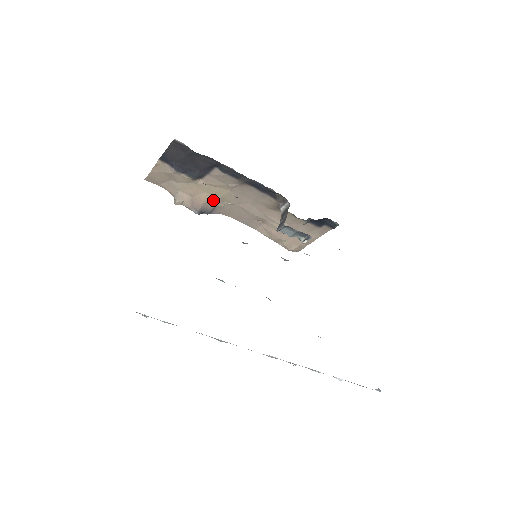
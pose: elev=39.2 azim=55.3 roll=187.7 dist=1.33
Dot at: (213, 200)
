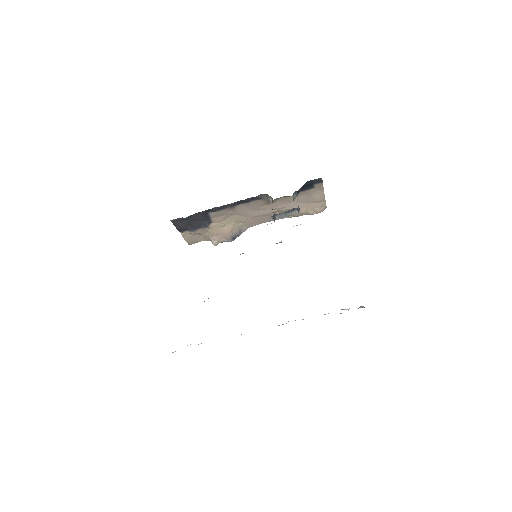
Dot at: (232, 227)
